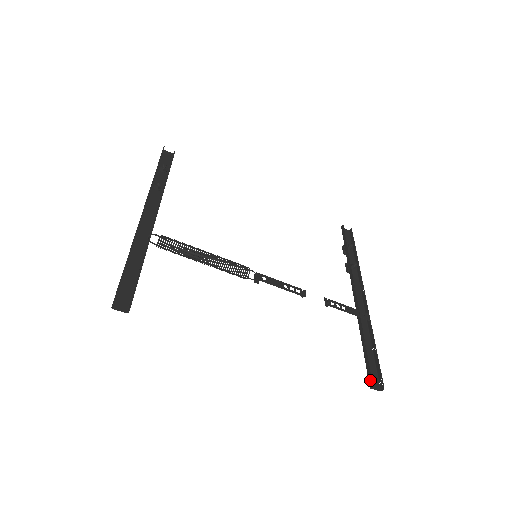
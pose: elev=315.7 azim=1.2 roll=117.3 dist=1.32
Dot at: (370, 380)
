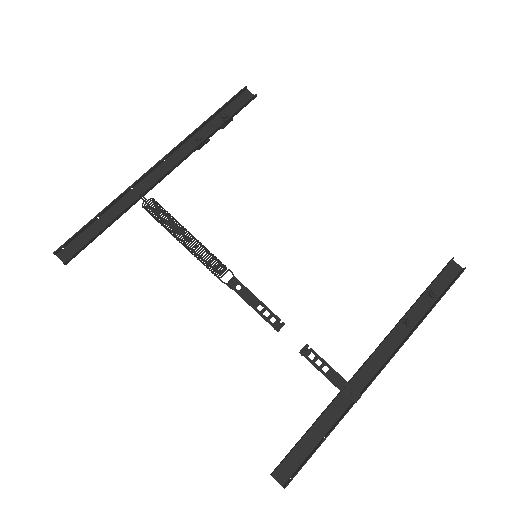
Dot at: (276, 467)
